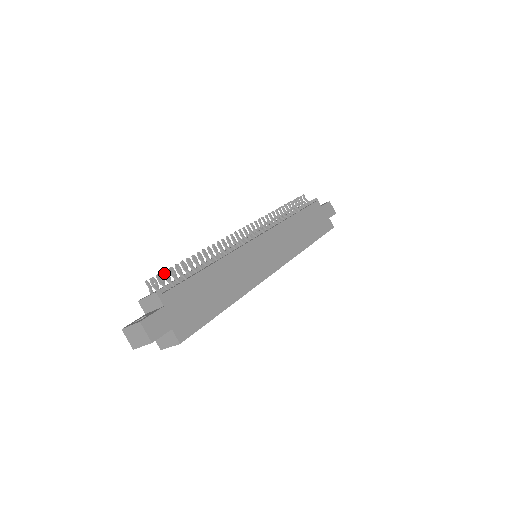
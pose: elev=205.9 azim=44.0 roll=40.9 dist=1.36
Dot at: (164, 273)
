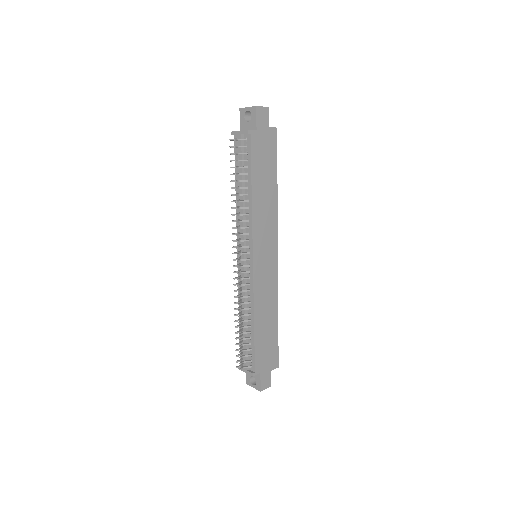
Dot at: occluded
